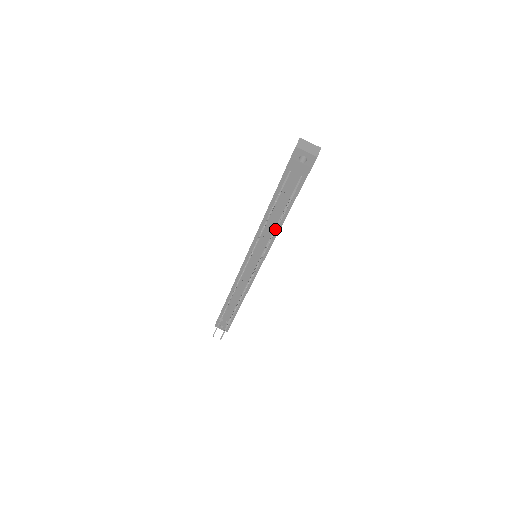
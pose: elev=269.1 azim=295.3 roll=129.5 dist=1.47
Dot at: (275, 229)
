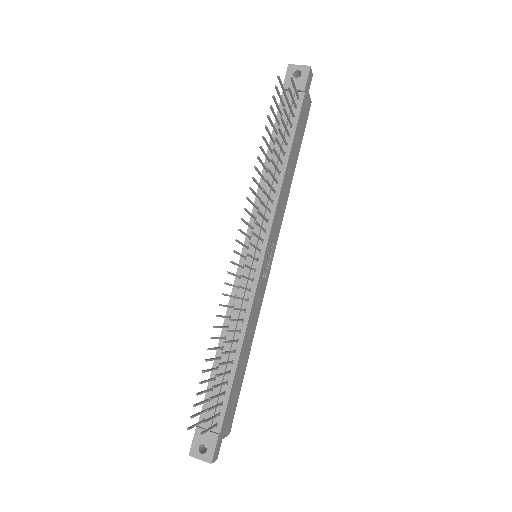
Dot at: (278, 128)
